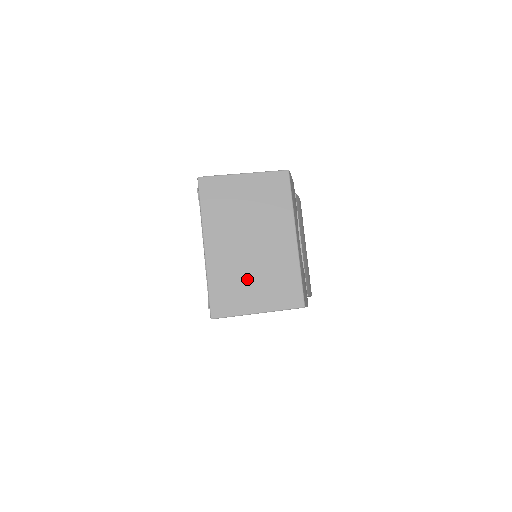
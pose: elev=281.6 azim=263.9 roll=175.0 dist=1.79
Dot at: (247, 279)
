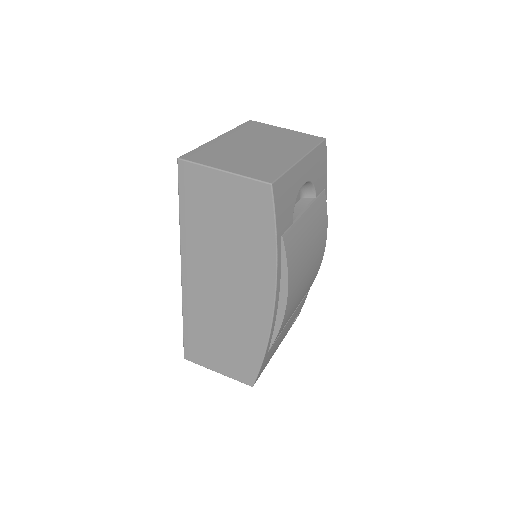
Dot at: (234, 156)
